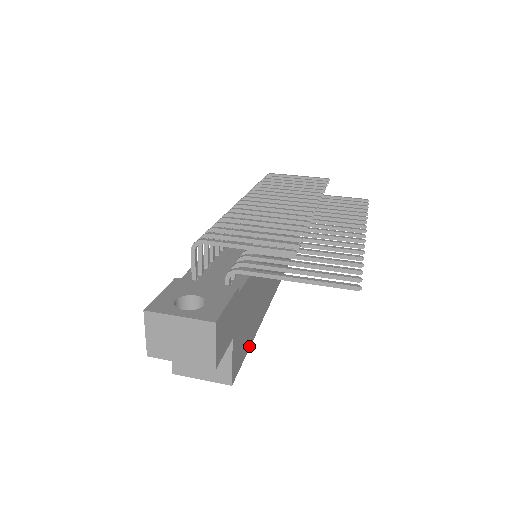
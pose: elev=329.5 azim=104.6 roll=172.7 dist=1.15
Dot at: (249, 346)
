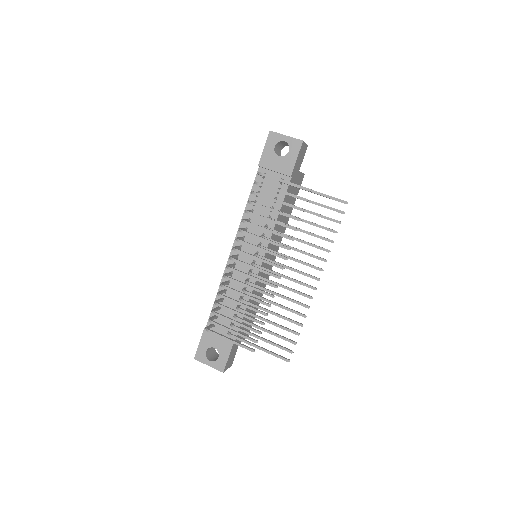
Dot at: occluded
